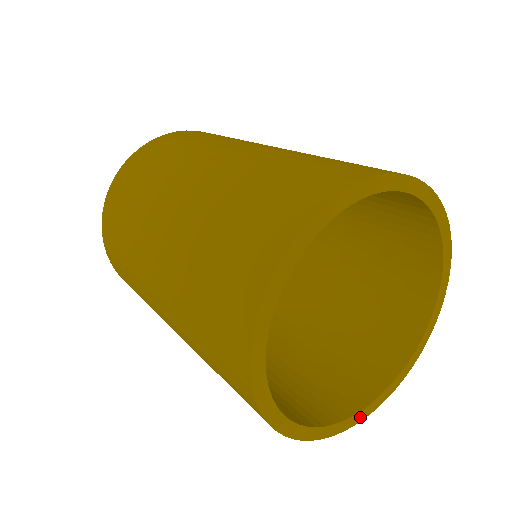
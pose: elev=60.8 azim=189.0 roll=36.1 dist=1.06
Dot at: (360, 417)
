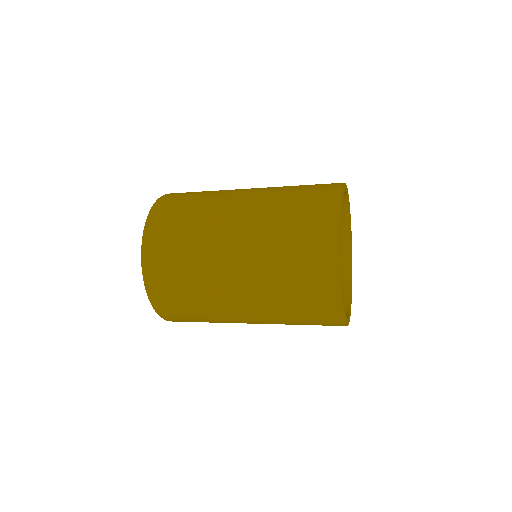
Dot at: occluded
